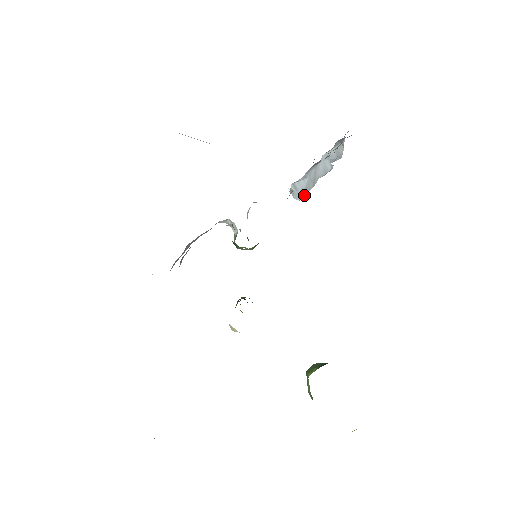
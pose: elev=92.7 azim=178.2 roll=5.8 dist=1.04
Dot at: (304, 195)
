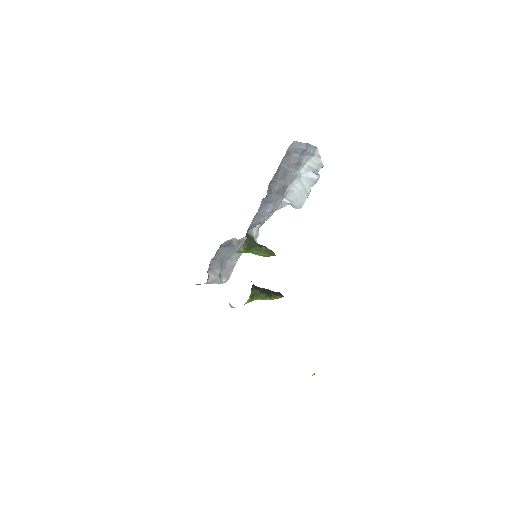
Dot at: (303, 204)
